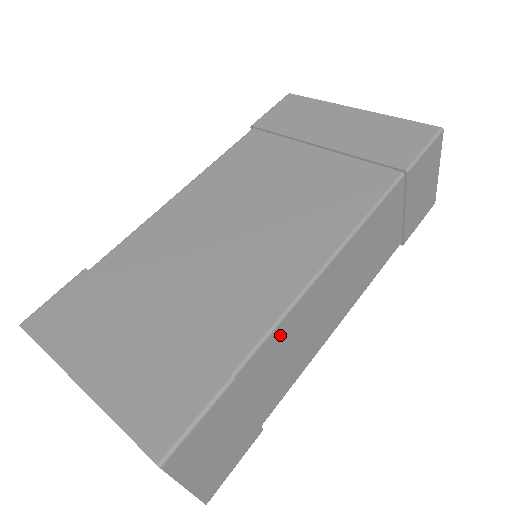
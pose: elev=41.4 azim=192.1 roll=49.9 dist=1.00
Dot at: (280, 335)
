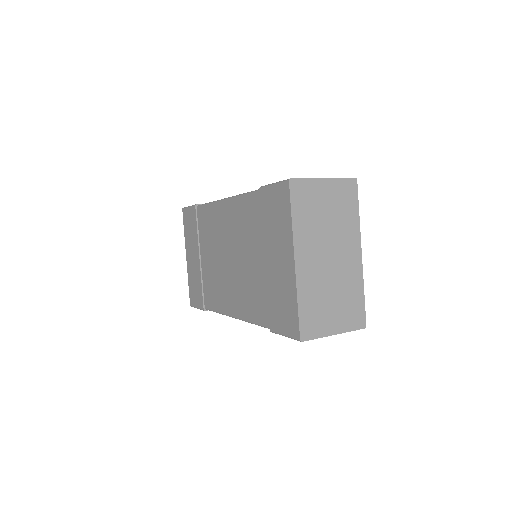
Dot at: occluded
